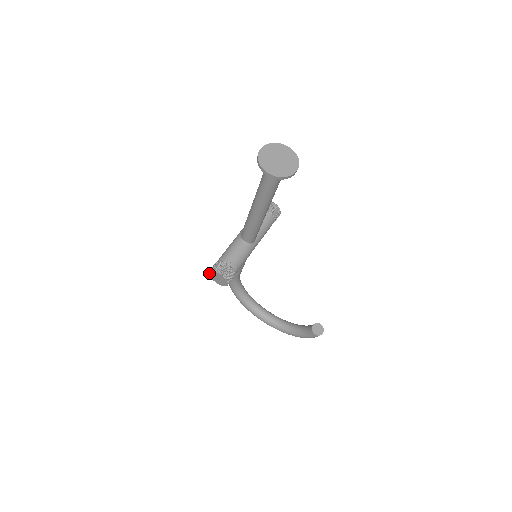
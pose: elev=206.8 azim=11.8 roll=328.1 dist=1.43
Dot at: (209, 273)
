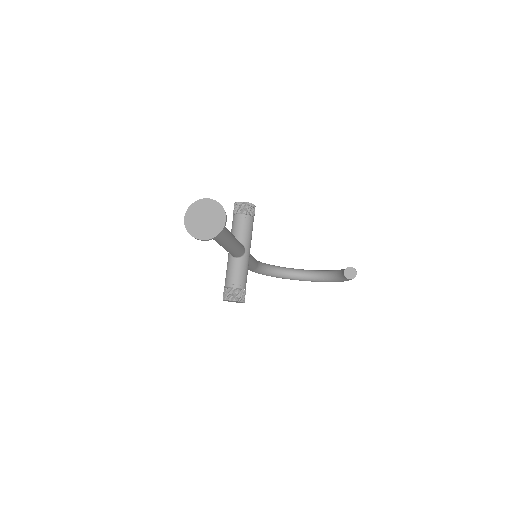
Dot at: occluded
